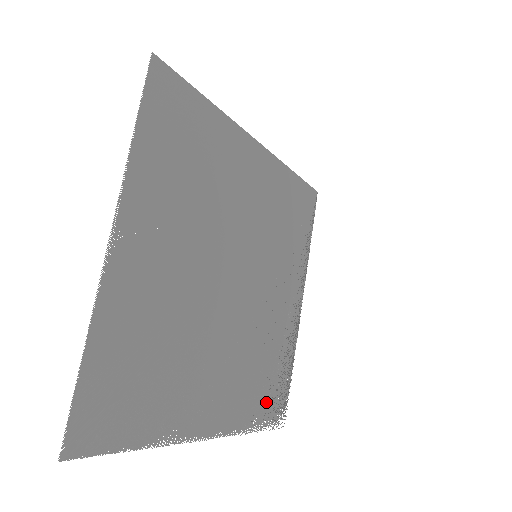
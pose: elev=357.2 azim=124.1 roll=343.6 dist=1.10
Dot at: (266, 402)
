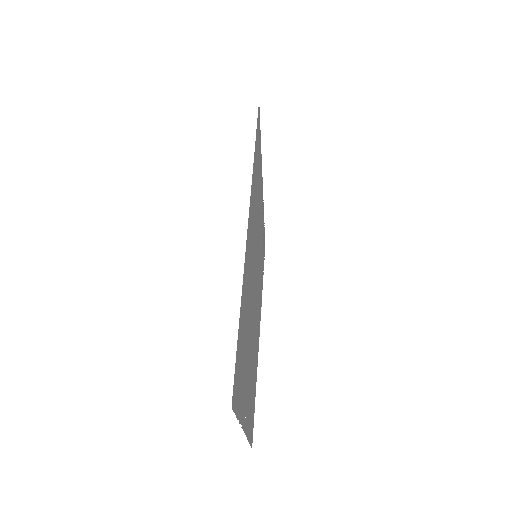
Dot at: occluded
